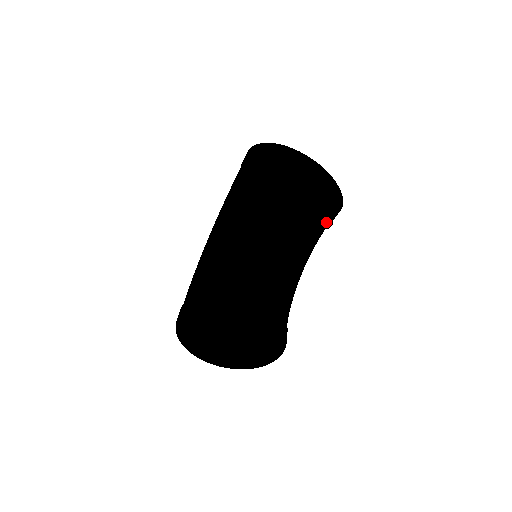
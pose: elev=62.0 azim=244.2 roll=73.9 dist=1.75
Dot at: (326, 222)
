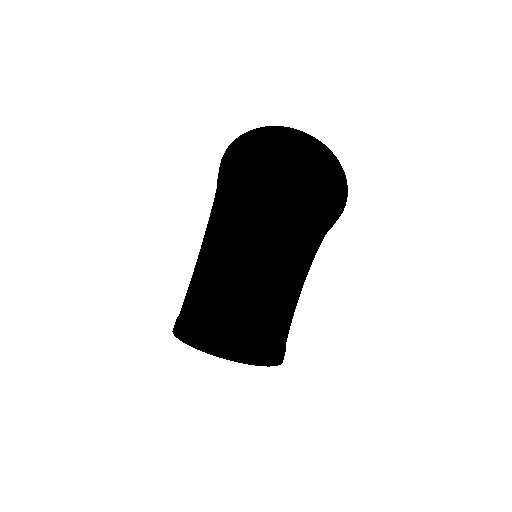
Dot at: (318, 236)
